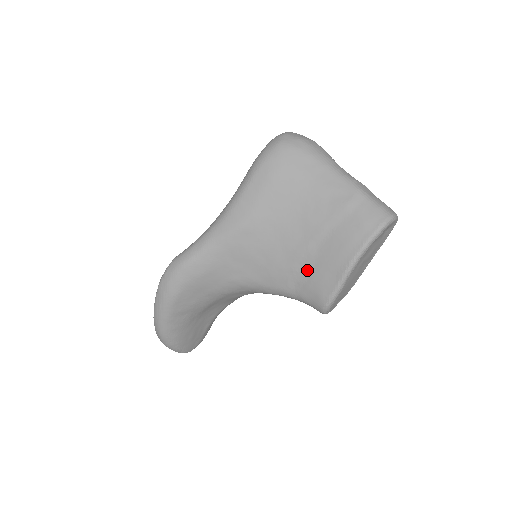
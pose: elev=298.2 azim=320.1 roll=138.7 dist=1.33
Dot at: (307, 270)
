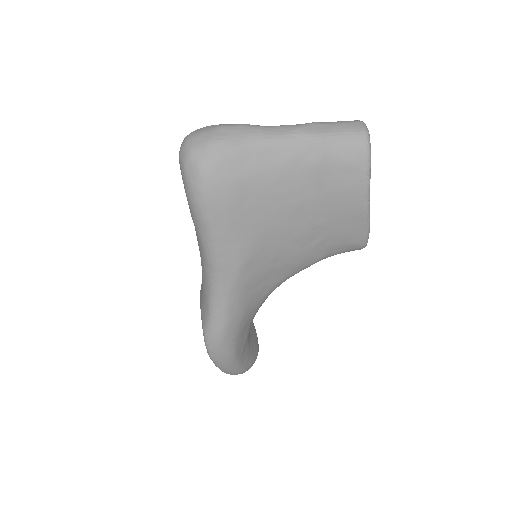
Dot at: (327, 237)
